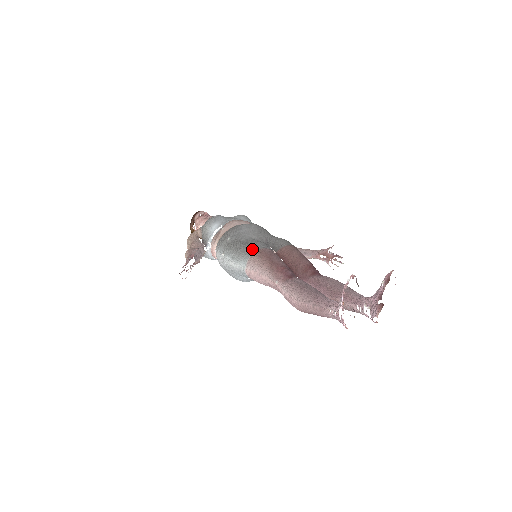
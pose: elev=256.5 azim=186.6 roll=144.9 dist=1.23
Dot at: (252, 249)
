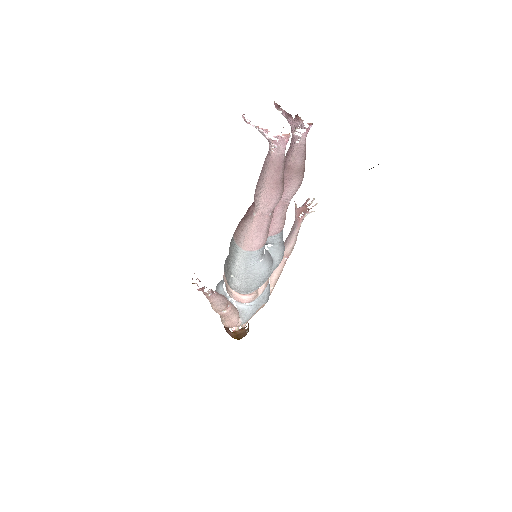
Dot at: (232, 239)
